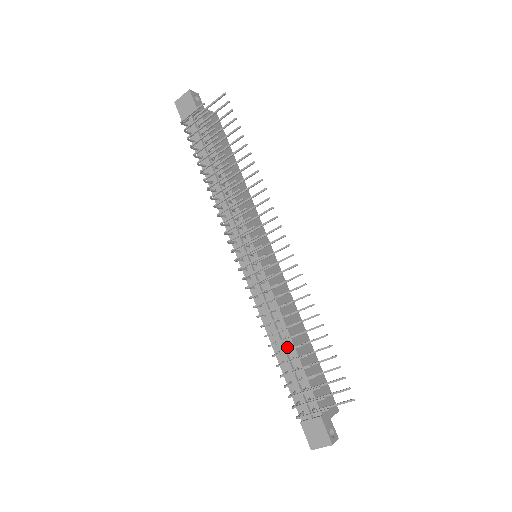
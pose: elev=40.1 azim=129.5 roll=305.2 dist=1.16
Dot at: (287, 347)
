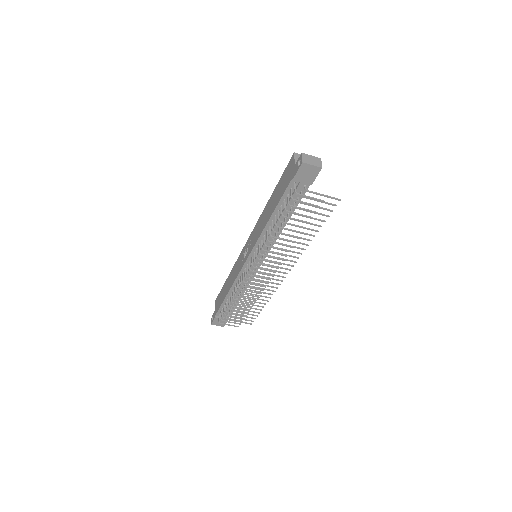
Dot at: (236, 297)
